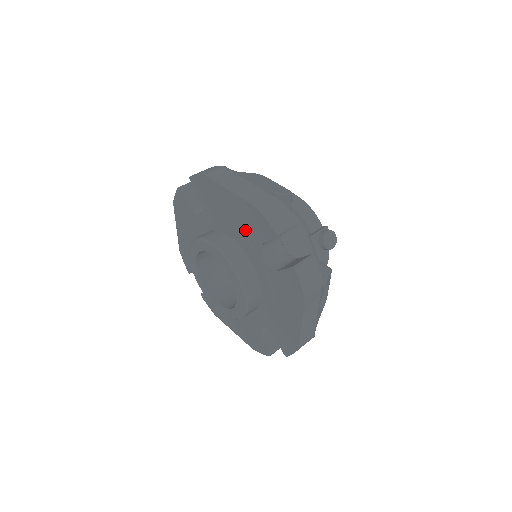
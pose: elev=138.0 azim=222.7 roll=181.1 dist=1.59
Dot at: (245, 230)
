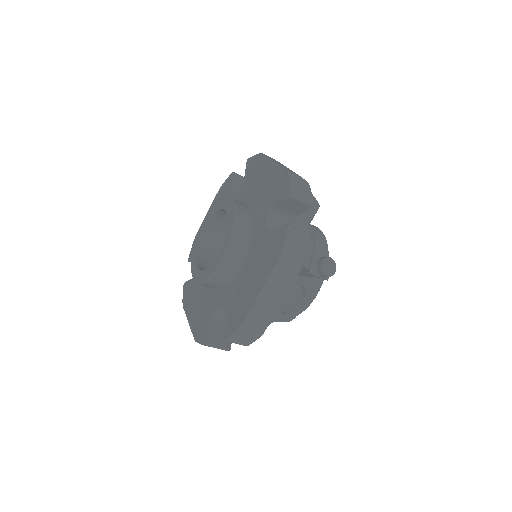
Dot at: (265, 197)
